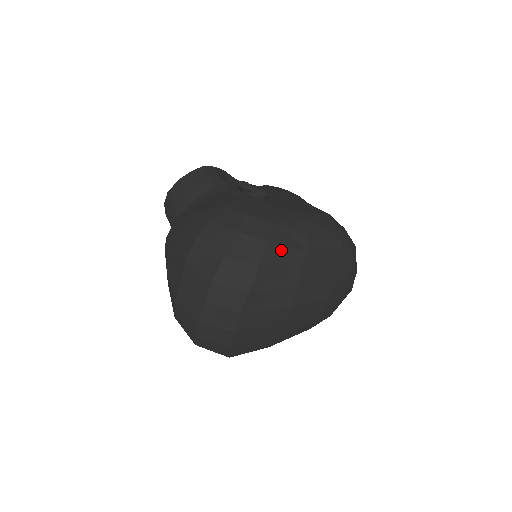
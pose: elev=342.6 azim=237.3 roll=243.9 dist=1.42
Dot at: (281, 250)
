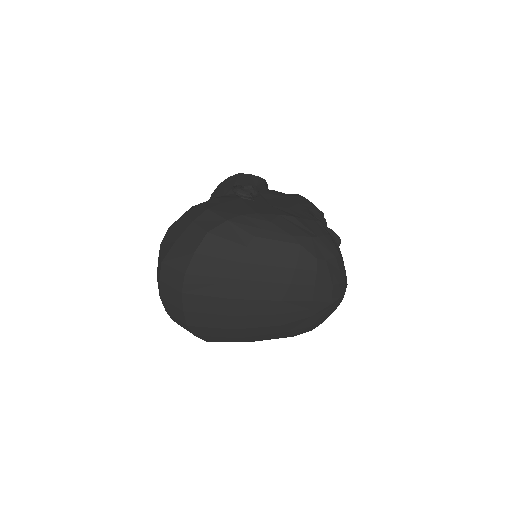
Dot at: (220, 242)
